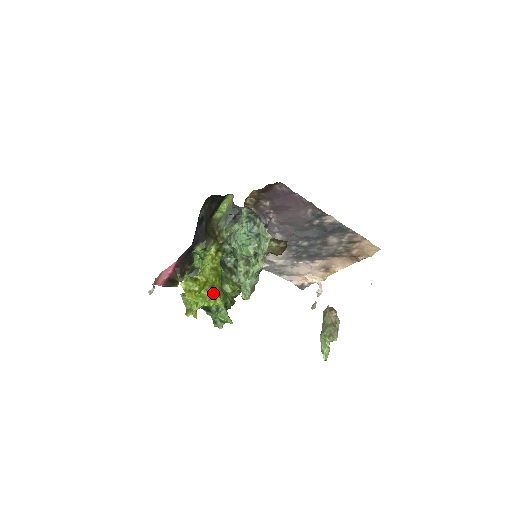
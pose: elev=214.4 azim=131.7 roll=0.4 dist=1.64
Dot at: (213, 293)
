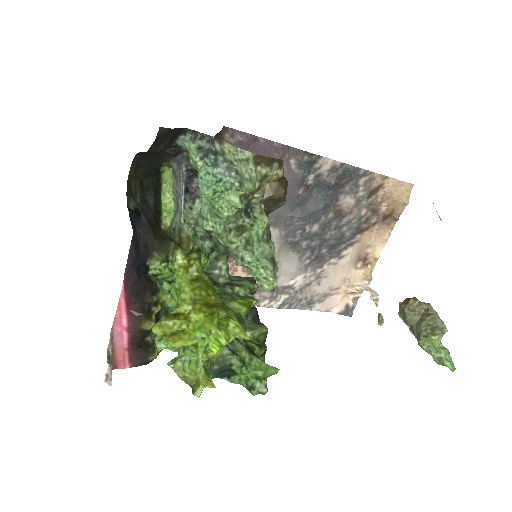
Dot at: (212, 310)
